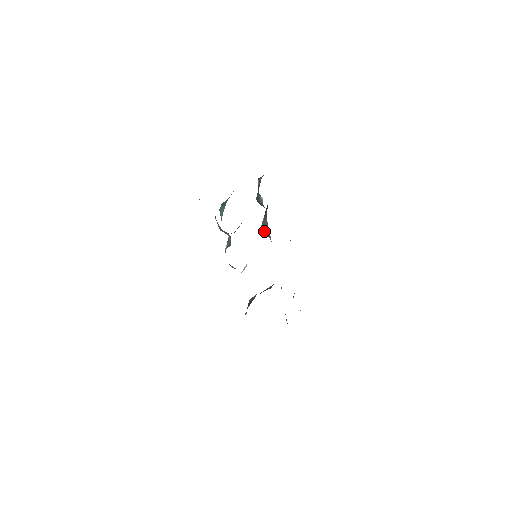
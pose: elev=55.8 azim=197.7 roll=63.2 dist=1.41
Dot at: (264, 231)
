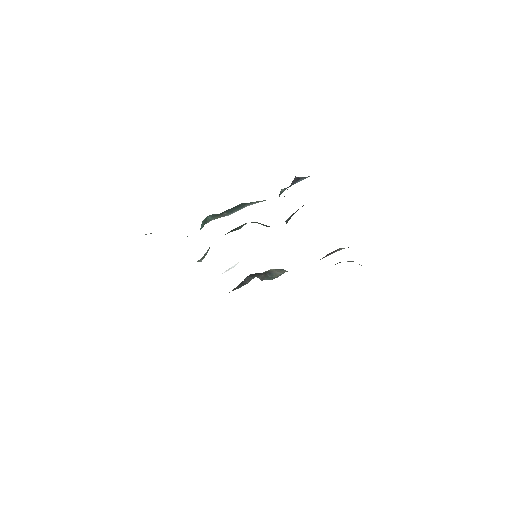
Dot at: occluded
